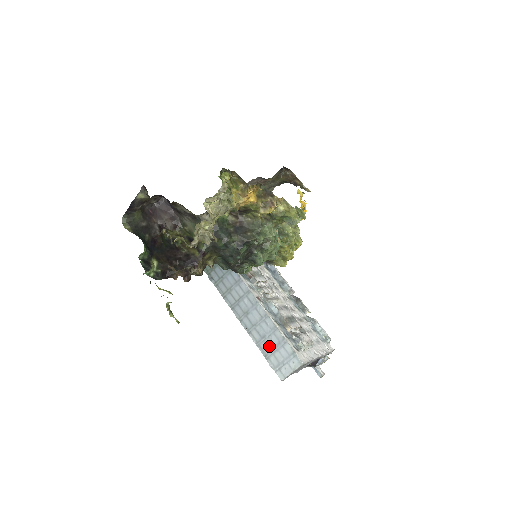
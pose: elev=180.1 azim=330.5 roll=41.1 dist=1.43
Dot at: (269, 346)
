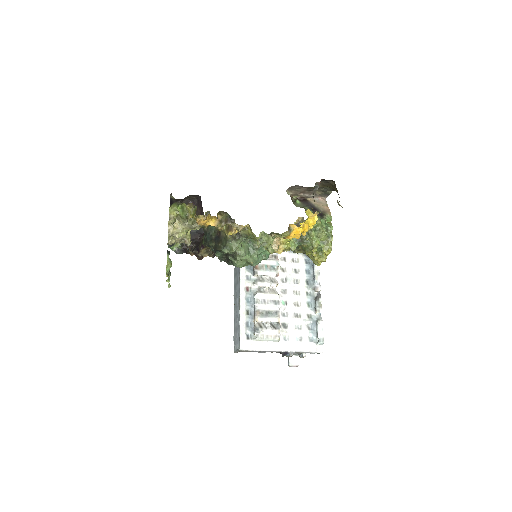
Dot at: (236, 325)
